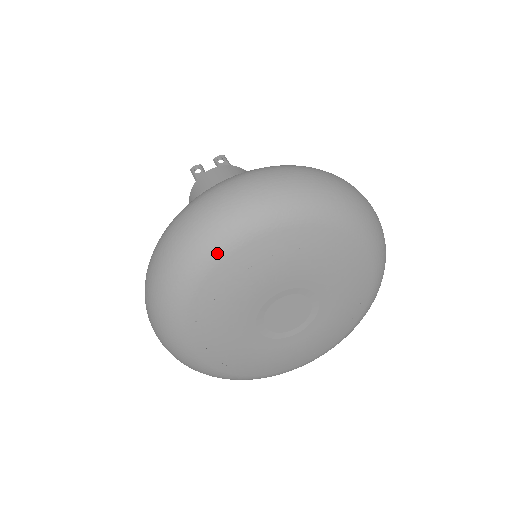
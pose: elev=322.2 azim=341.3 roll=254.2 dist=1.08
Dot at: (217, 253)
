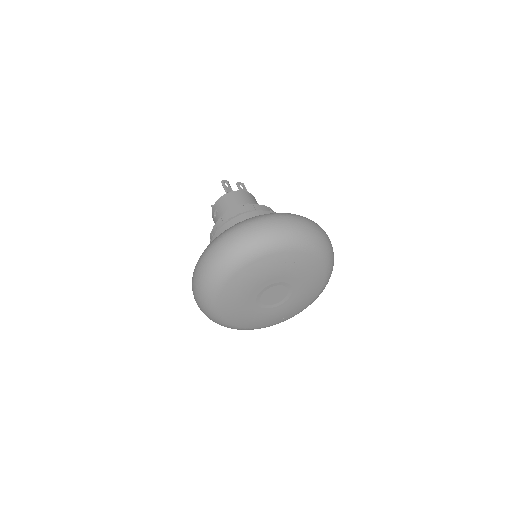
Dot at: (275, 248)
